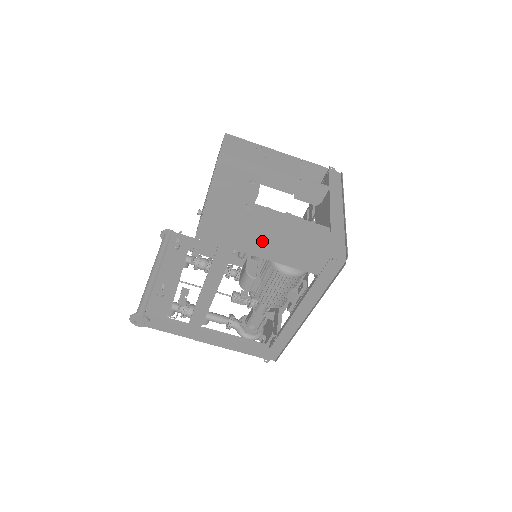
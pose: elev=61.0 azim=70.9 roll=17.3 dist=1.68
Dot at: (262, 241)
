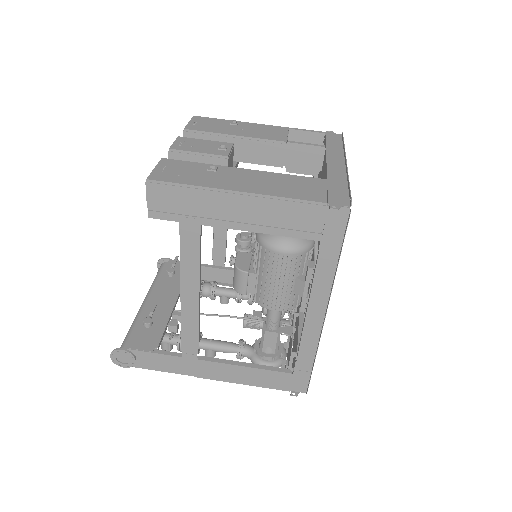
Dot at: (231, 202)
